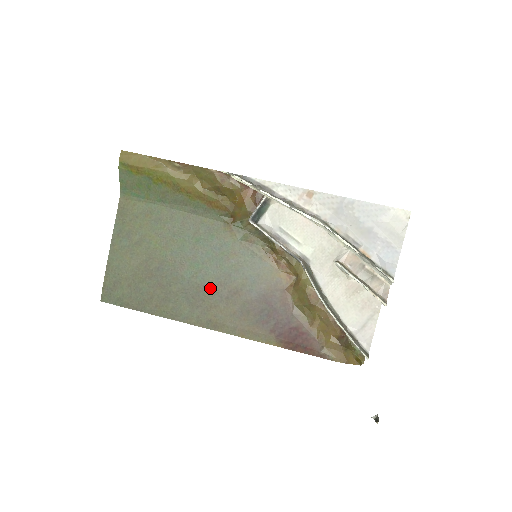
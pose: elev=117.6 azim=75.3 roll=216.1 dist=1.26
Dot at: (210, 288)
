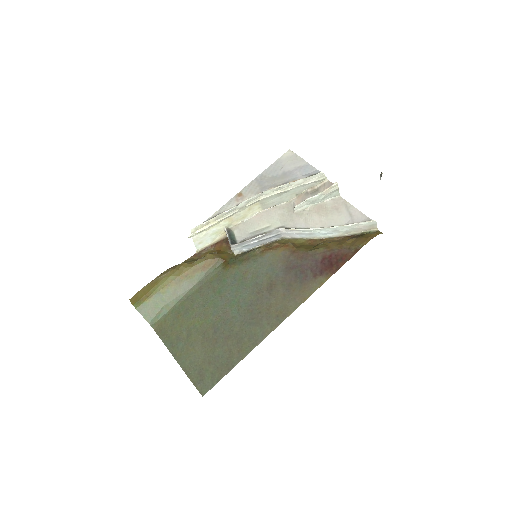
Dot at: (255, 302)
